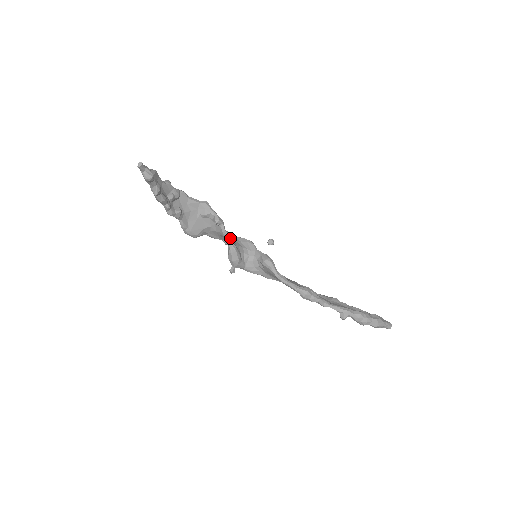
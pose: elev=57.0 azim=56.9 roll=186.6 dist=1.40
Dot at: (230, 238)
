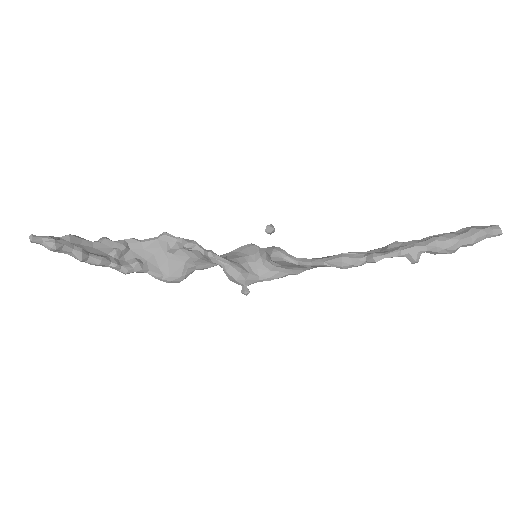
Dot at: (216, 255)
